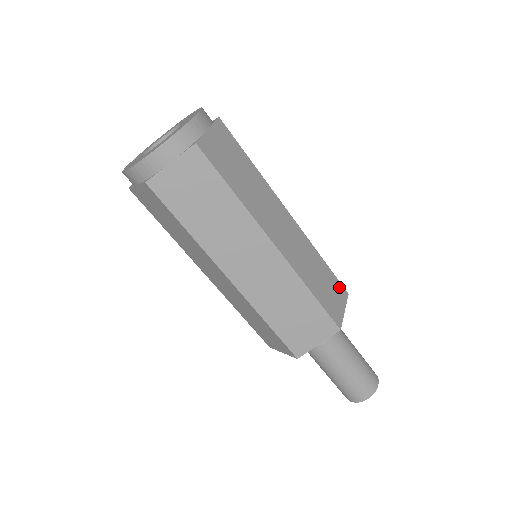
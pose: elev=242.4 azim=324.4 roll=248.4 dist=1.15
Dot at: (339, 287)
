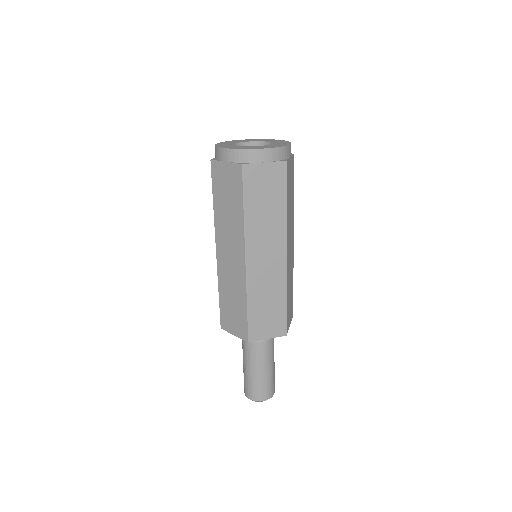
Dot at: (292, 307)
